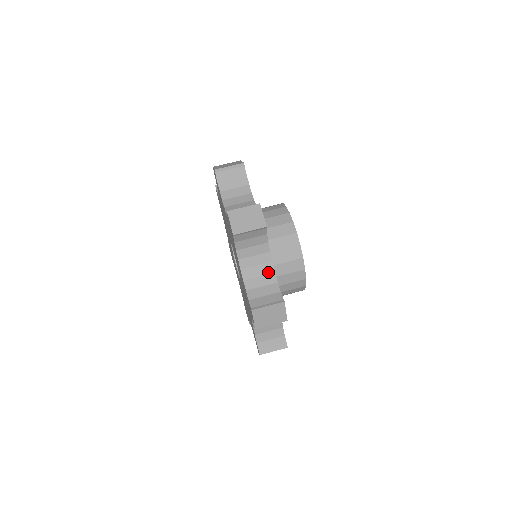
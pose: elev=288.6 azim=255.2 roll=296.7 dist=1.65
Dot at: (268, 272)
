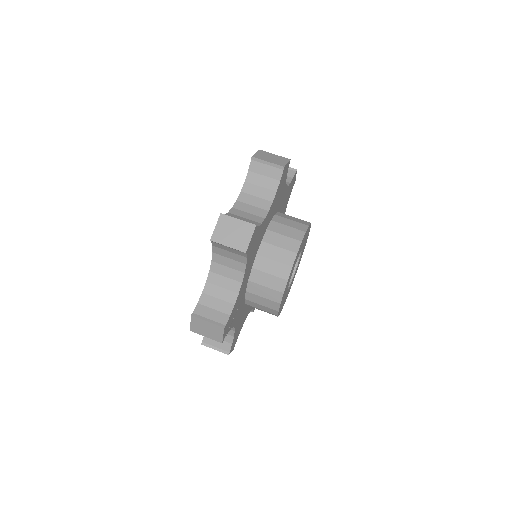
Dot at: (233, 289)
